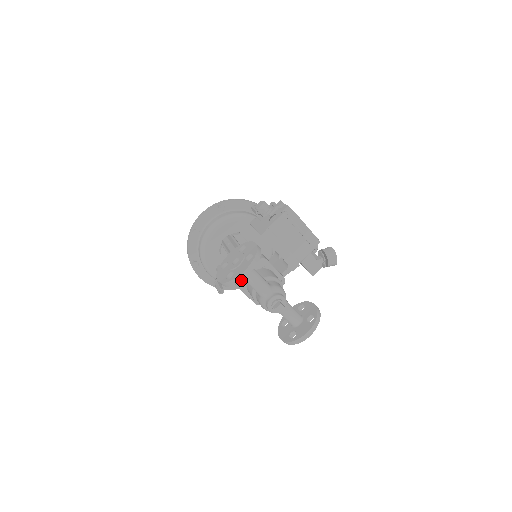
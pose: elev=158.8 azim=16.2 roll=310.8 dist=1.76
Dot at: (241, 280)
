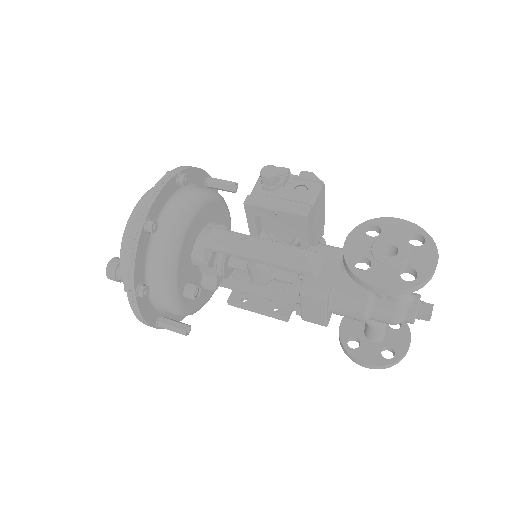
Dot at: occluded
